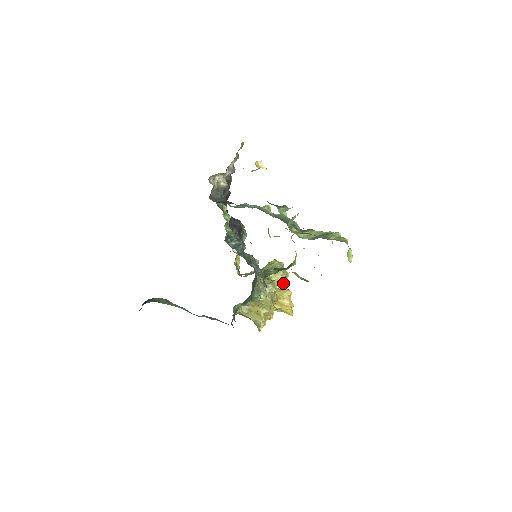
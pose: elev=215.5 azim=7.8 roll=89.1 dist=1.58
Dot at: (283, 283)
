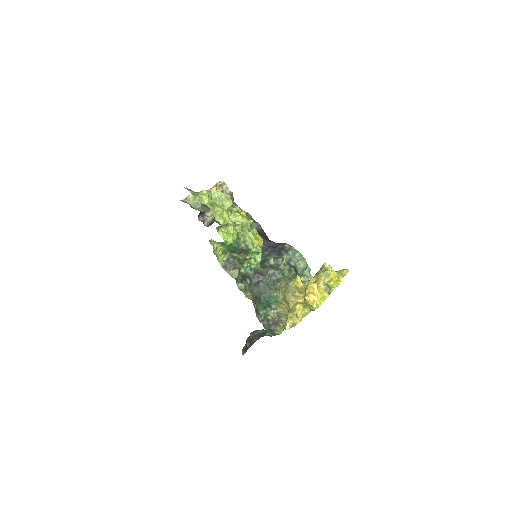
Dot at: (337, 285)
